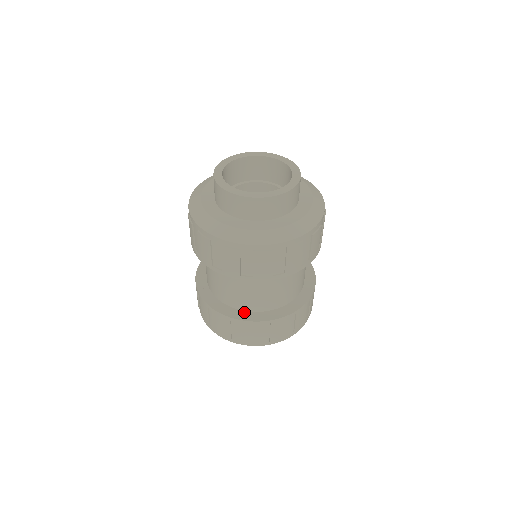
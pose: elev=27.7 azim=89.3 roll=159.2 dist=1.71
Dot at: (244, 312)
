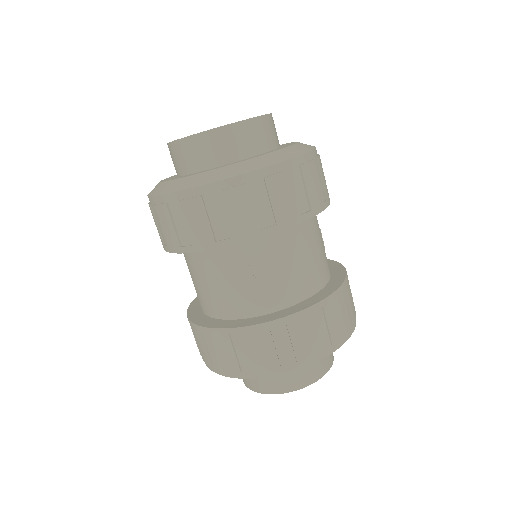
Dot at: (247, 319)
